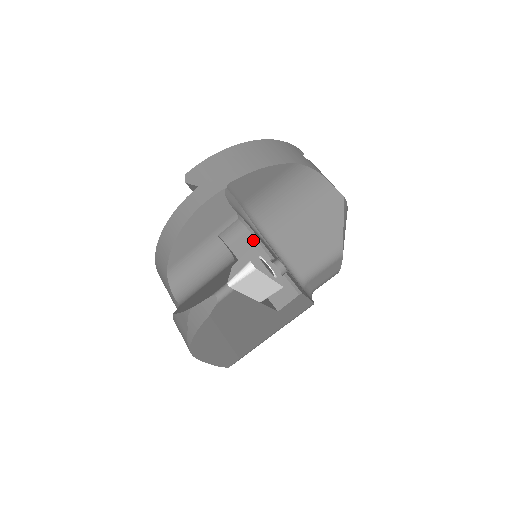
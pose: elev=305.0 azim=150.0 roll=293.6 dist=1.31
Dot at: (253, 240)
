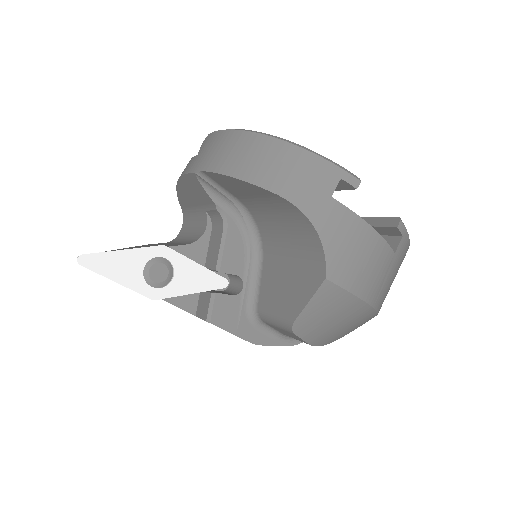
Dot at: (220, 240)
